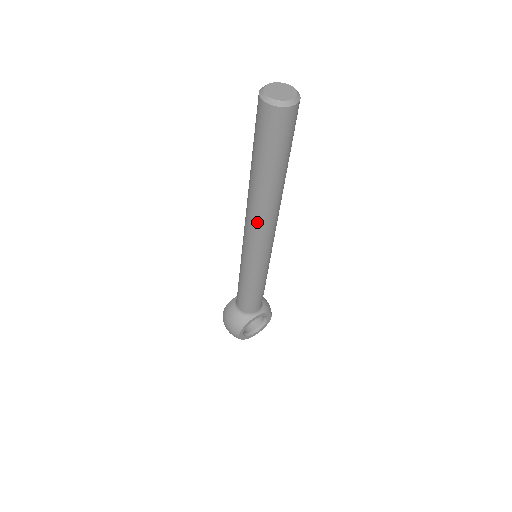
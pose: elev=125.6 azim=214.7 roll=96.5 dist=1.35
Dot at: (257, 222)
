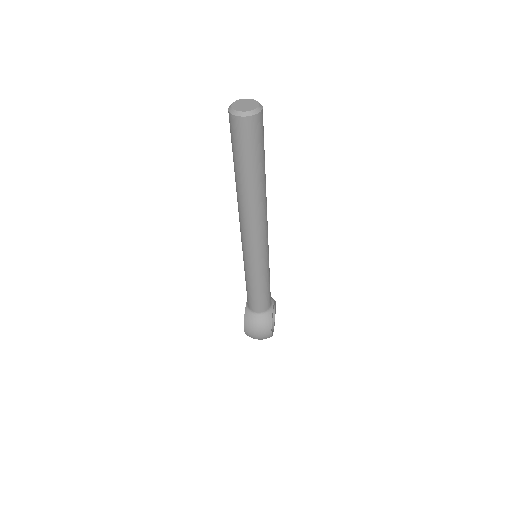
Dot at: (259, 221)
